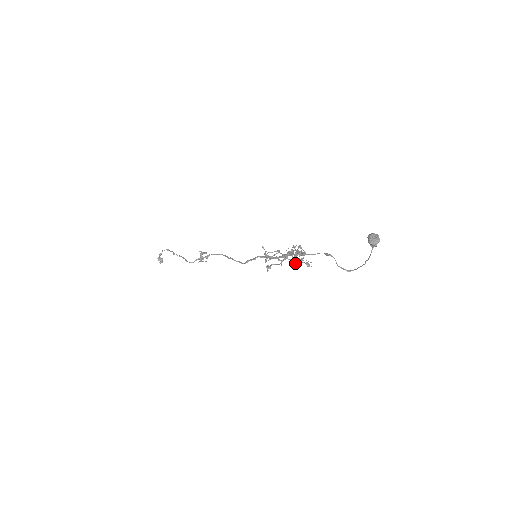
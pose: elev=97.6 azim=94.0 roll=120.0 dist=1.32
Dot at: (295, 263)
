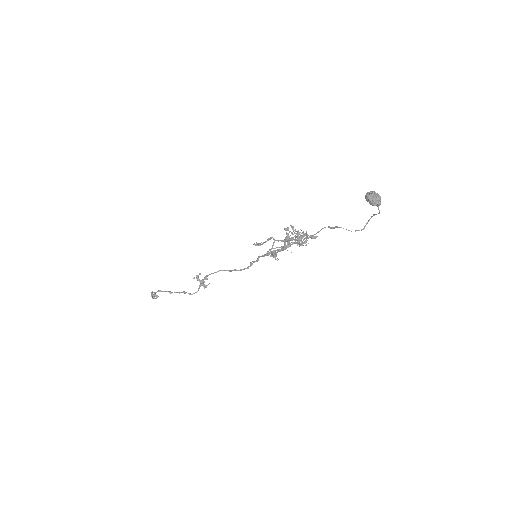
Dot at: occluded
